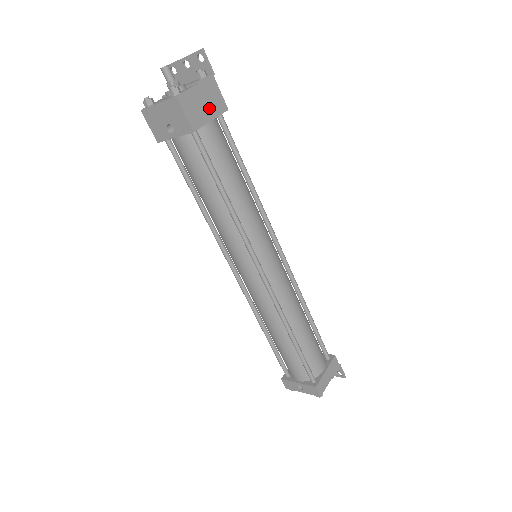
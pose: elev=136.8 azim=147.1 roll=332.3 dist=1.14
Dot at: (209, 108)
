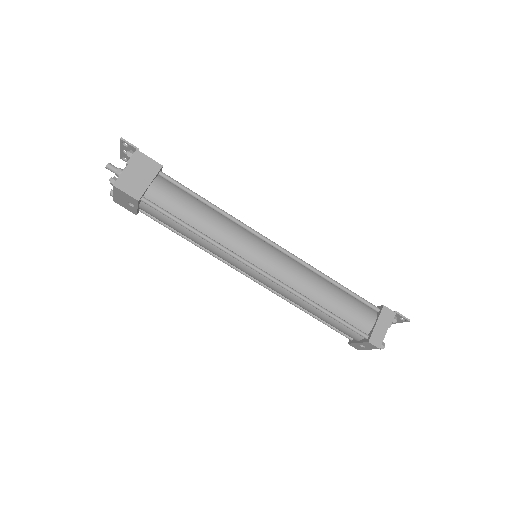
Dot at: (145, 176)
